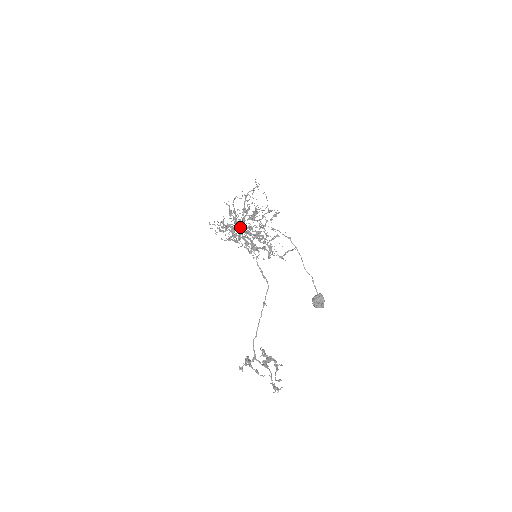
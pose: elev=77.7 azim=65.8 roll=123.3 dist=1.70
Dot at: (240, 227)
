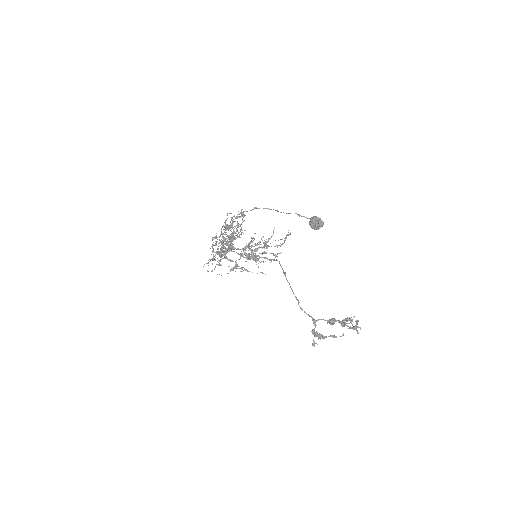
Dot at: occluded
